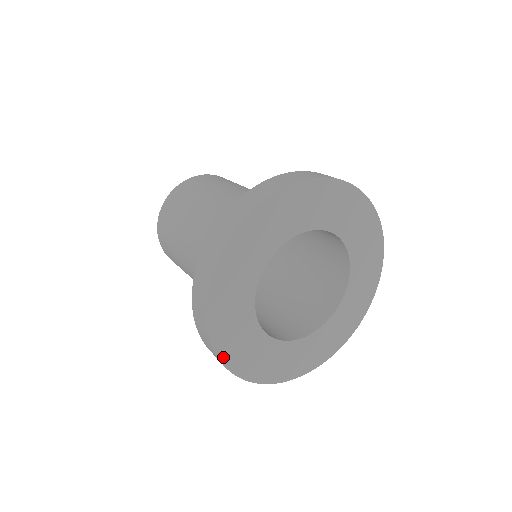
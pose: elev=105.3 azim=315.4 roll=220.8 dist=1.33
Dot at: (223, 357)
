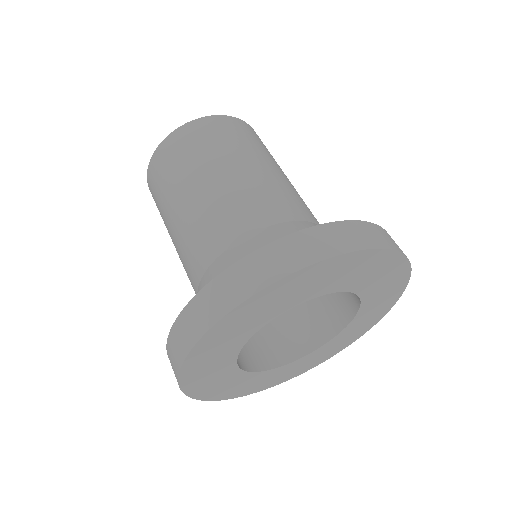
Dot at: (232, 397)
